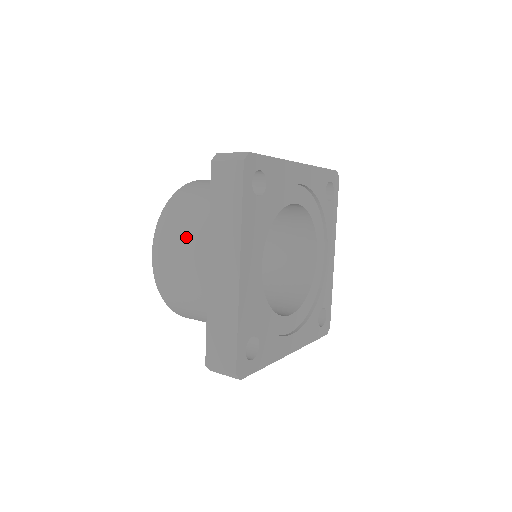
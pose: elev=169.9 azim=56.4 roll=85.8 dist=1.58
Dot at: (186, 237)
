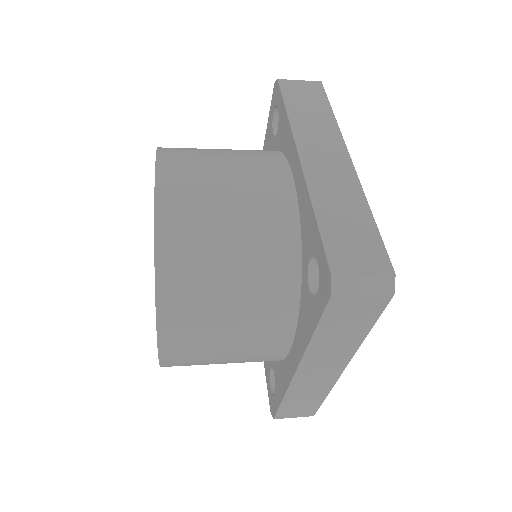
Dot at: (228, 333)
